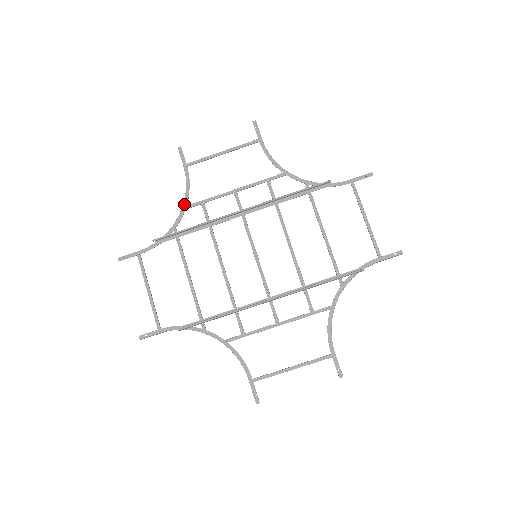
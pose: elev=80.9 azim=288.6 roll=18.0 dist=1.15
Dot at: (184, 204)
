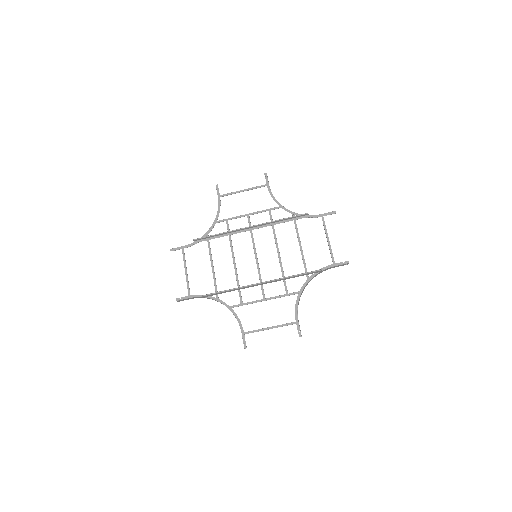
Dot at: (215, 220)
